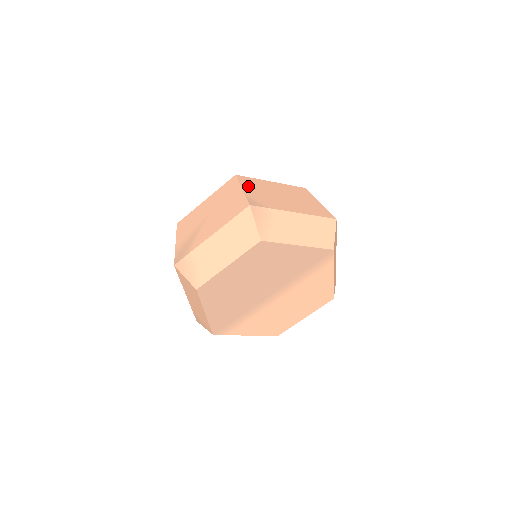
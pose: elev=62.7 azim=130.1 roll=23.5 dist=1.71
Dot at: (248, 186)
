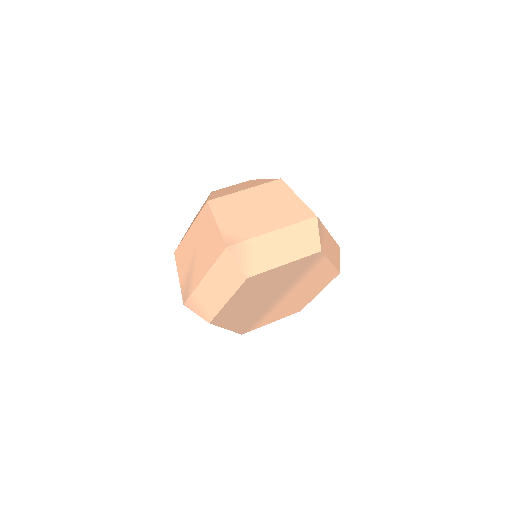
Dot at: (222, 214)
